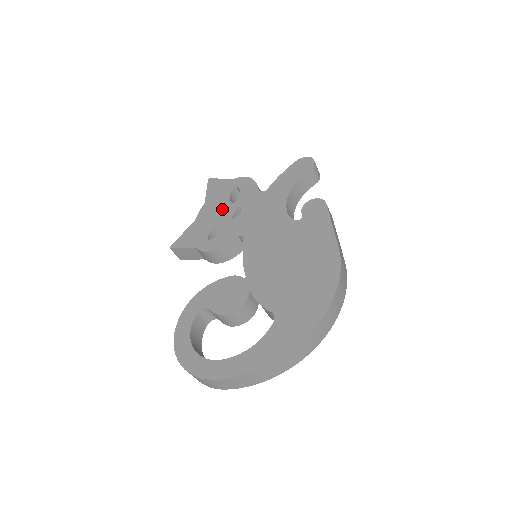
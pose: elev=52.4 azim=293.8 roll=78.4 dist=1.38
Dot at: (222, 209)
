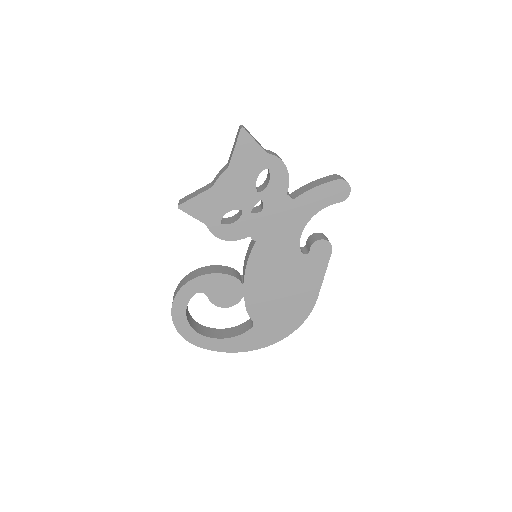
Dot at: (245, 192)
